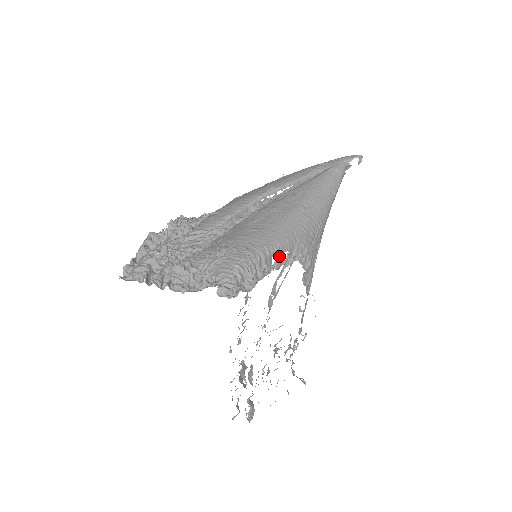
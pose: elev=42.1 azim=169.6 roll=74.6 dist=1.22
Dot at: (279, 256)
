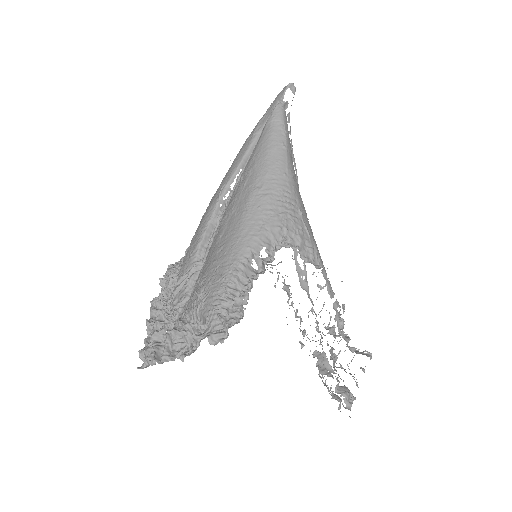
Dot at: (258, 258)
